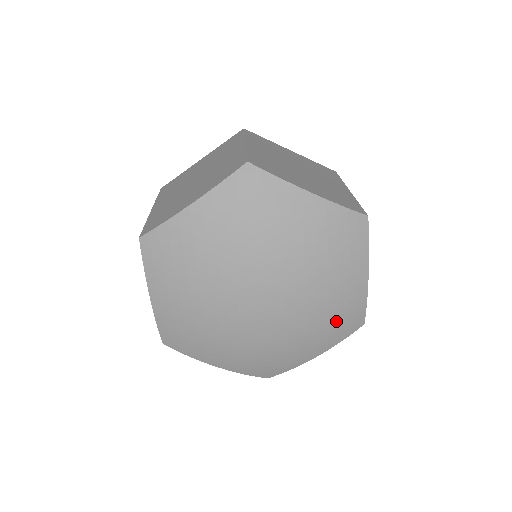
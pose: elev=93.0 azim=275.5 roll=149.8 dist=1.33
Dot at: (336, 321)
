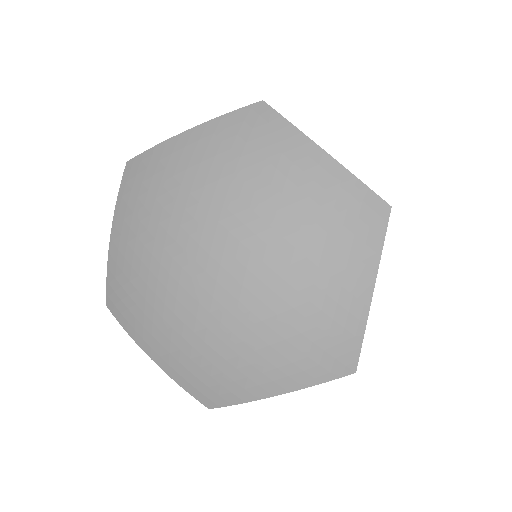
Dot at: (335, 224)
